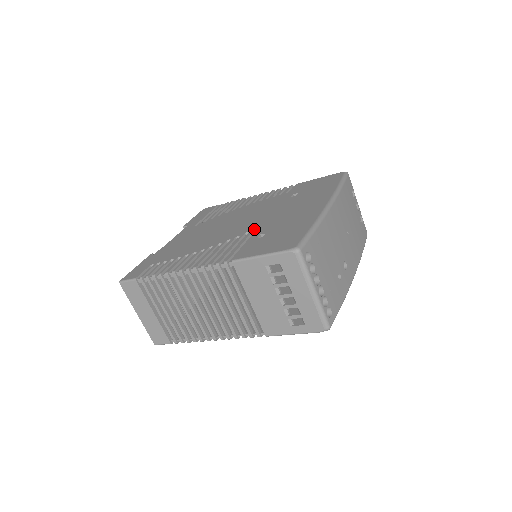
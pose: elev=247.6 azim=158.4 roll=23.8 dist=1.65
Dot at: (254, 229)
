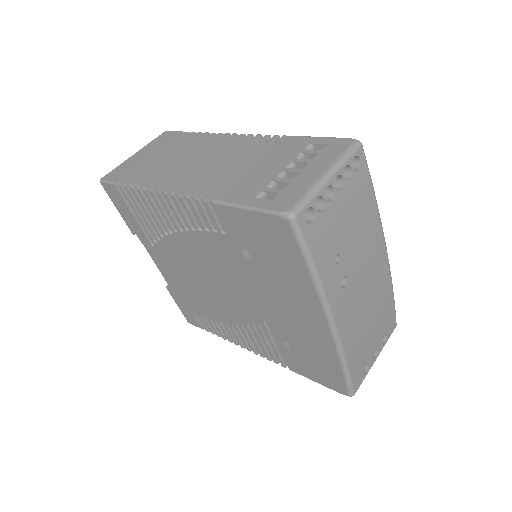
Dot at: occluded
